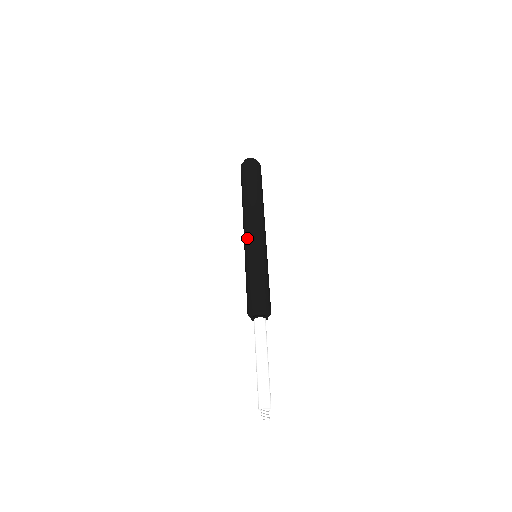
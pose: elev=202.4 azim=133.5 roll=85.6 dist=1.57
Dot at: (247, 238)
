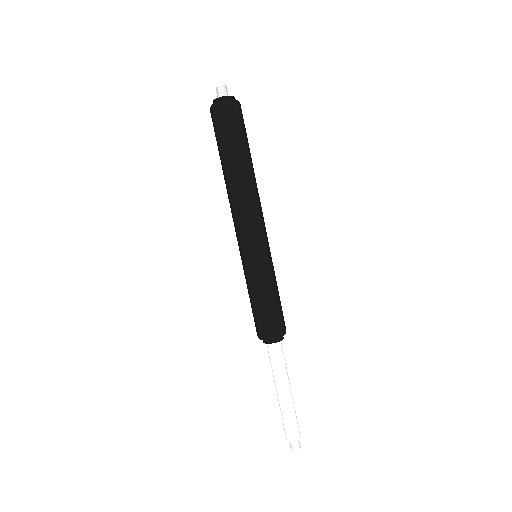
Dot at: occluded
